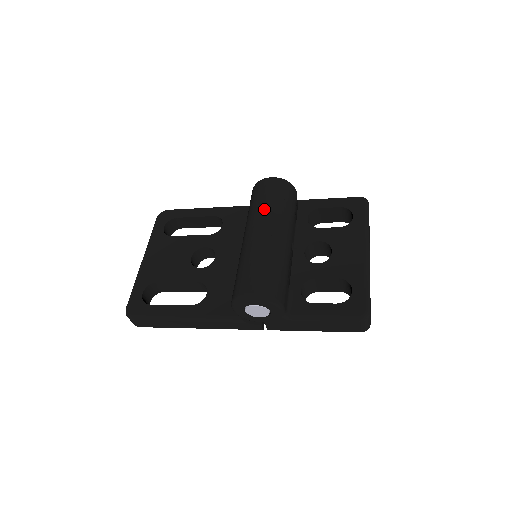
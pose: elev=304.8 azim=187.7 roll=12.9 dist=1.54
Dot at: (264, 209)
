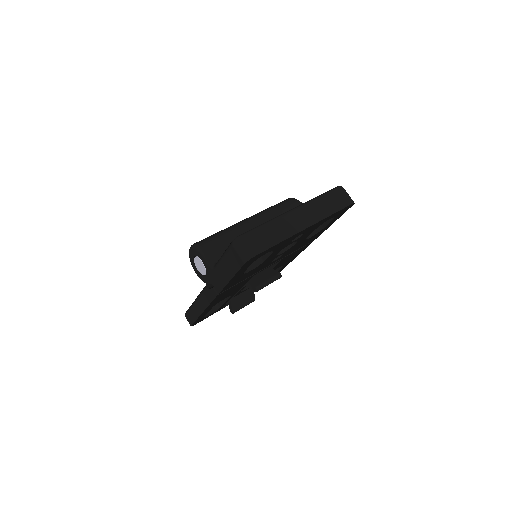
Dot at: occluded
